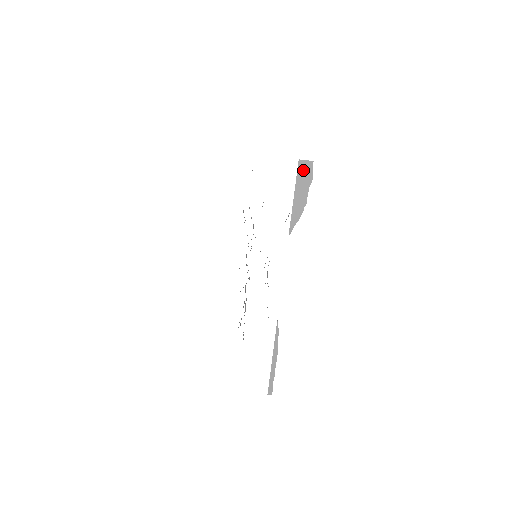
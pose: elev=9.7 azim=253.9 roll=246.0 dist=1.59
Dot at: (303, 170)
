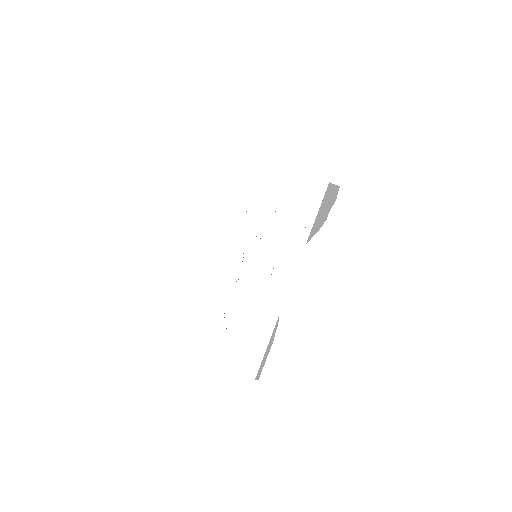
Dot at: (330, 192)
